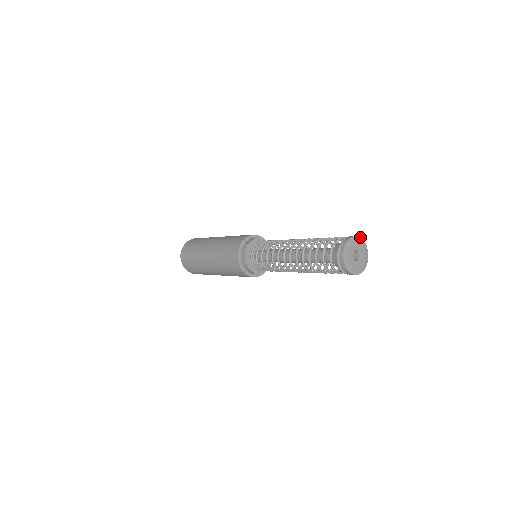
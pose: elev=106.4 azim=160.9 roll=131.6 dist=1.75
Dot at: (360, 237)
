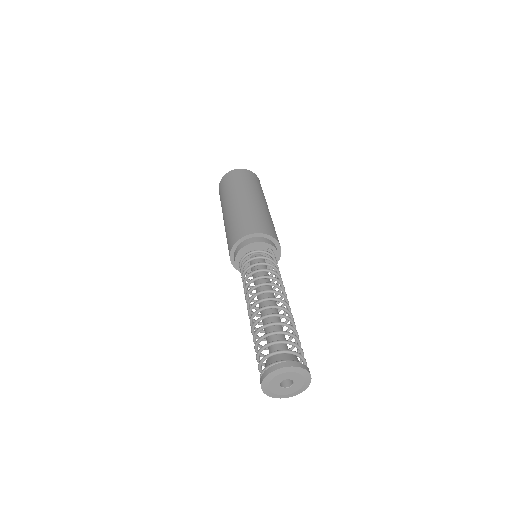
Dot at: (302, 367)
